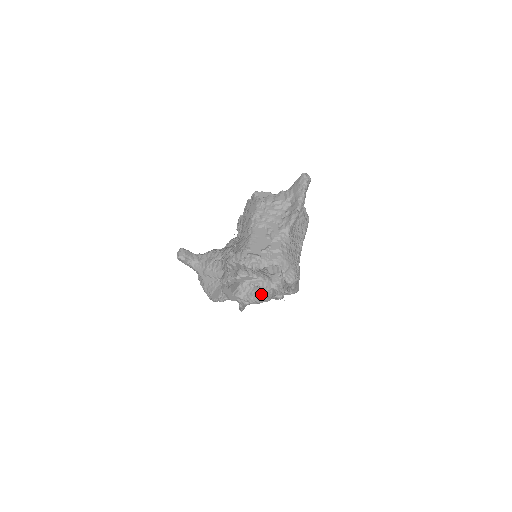
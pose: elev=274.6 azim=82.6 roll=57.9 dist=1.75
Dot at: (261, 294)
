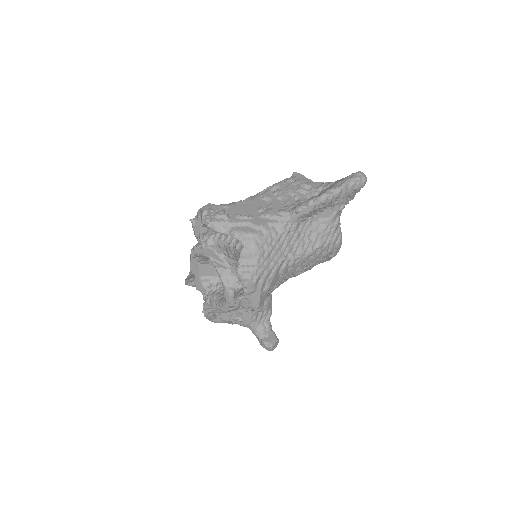
Dot at: occluded
